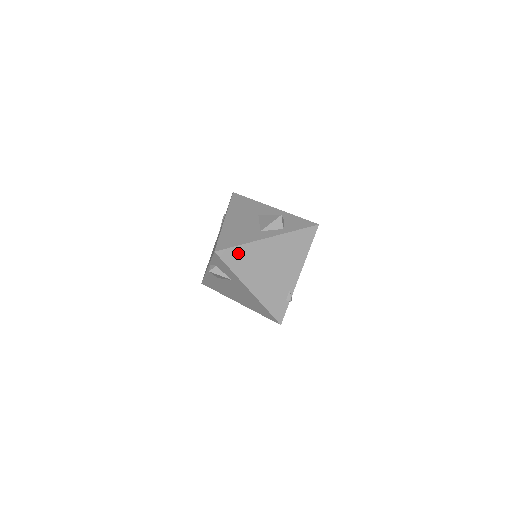
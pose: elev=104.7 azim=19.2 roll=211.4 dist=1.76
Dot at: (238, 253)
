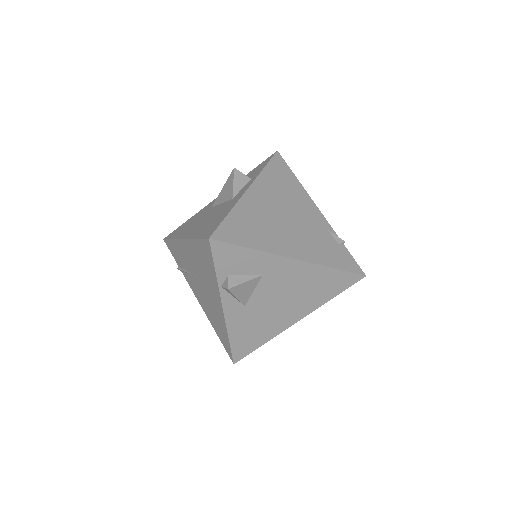
Dot at: (236, 224)
